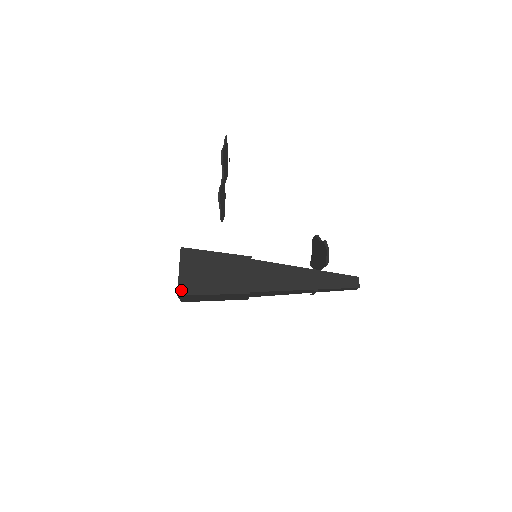
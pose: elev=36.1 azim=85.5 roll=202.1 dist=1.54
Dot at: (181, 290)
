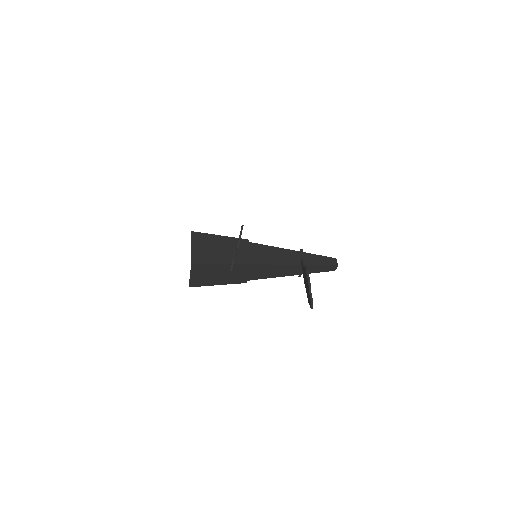
Dot at: (192, 285)
